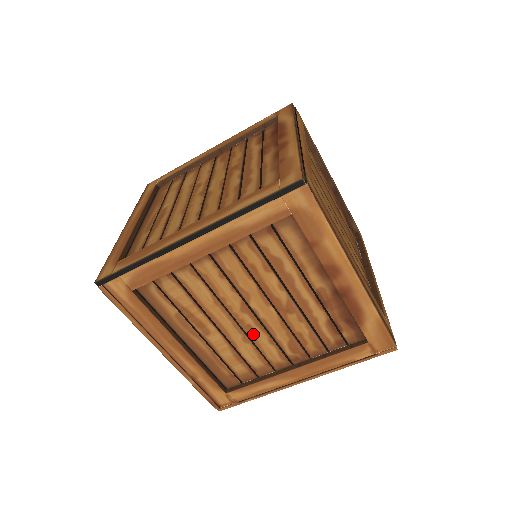
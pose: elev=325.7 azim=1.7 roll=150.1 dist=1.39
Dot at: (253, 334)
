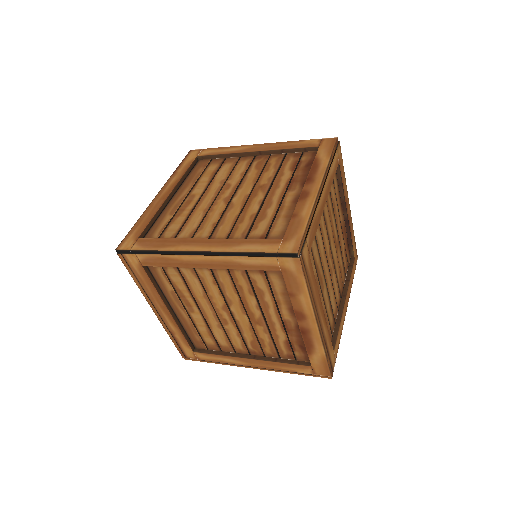
Dot at: (226, 325)
